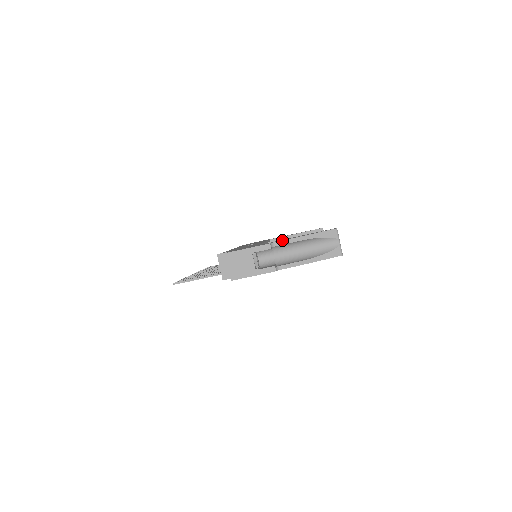
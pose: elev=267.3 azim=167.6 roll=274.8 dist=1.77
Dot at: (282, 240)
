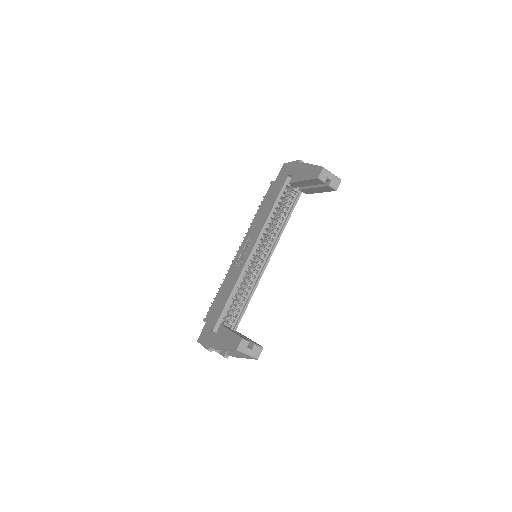
Dot at: (213, 348)
